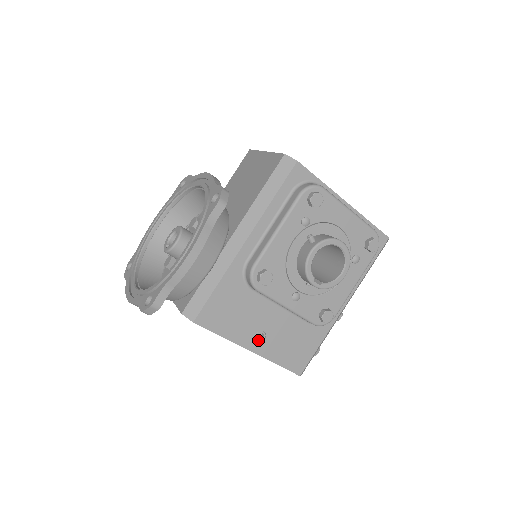
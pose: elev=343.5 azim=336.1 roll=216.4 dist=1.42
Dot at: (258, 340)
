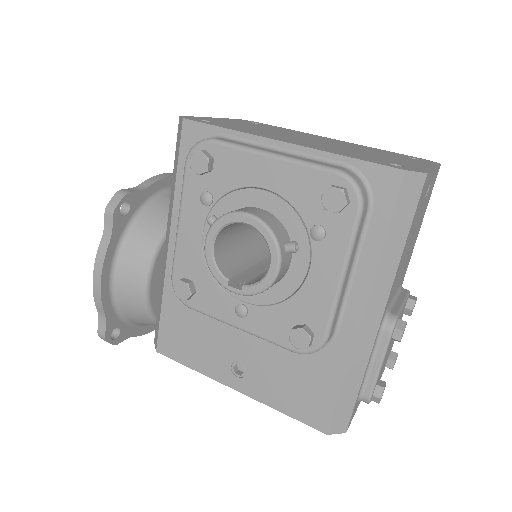
Dot at: (238, 374)
